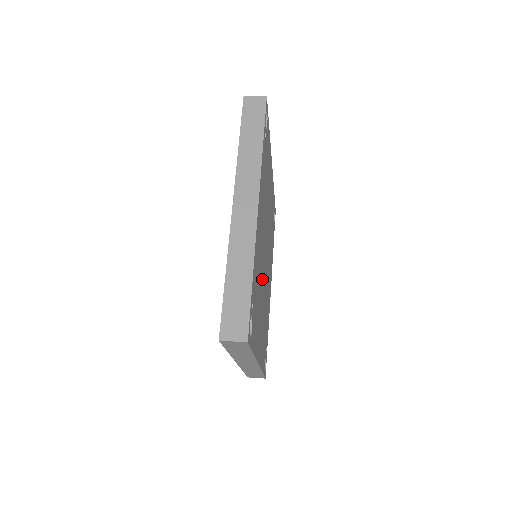
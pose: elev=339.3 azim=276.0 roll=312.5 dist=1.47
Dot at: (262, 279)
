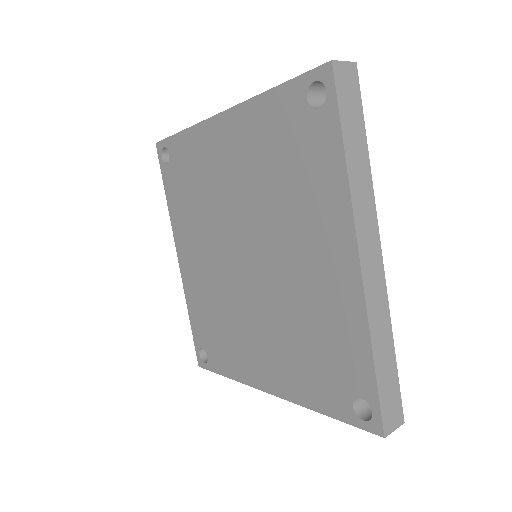
Dot at: occluded
